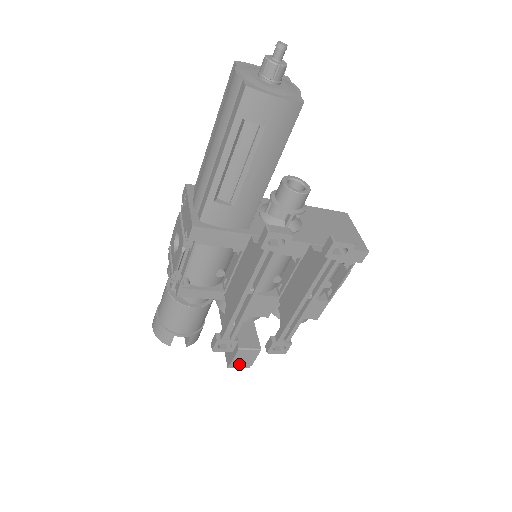
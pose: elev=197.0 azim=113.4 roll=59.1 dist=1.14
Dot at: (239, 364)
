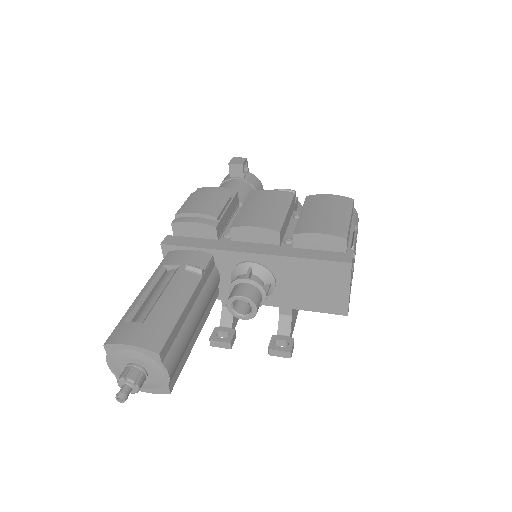
Dot at: occluded
